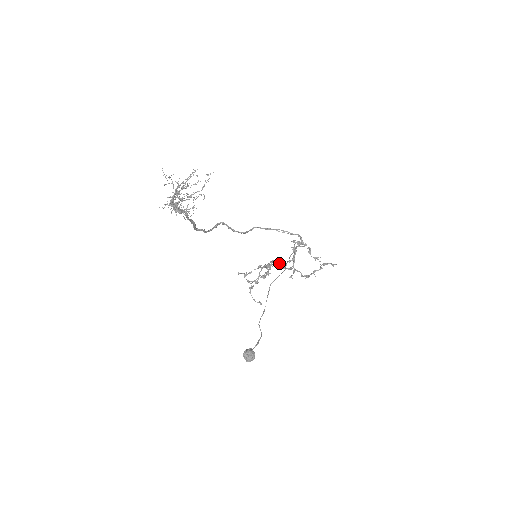
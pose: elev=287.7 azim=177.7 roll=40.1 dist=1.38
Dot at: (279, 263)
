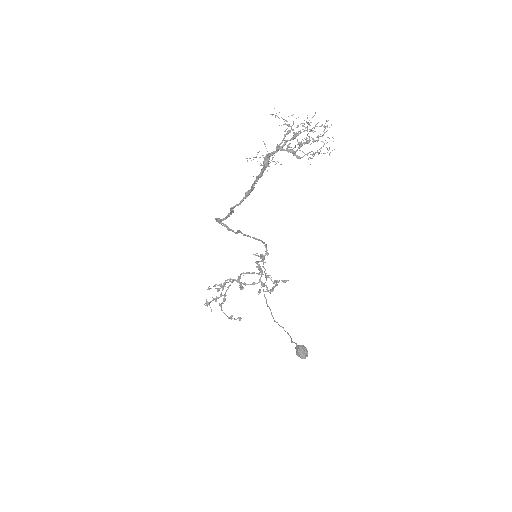
Dot at: (239, 280)
